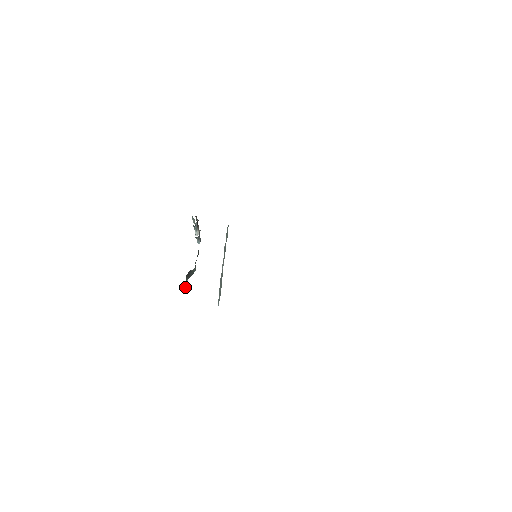
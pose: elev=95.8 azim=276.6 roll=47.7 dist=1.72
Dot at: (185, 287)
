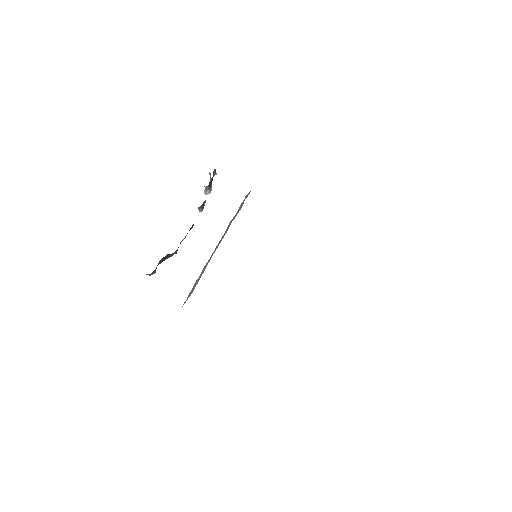
Dot at: (154, 272)
